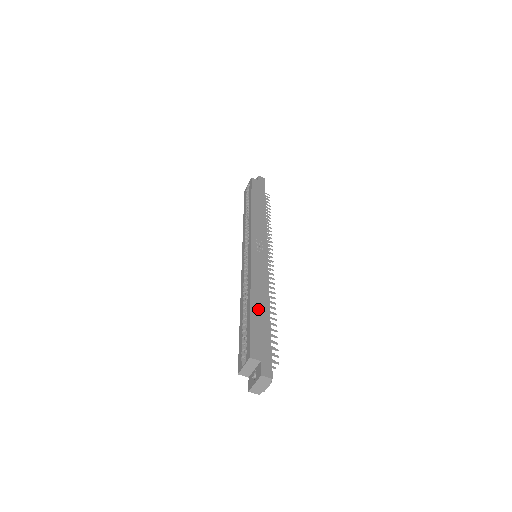
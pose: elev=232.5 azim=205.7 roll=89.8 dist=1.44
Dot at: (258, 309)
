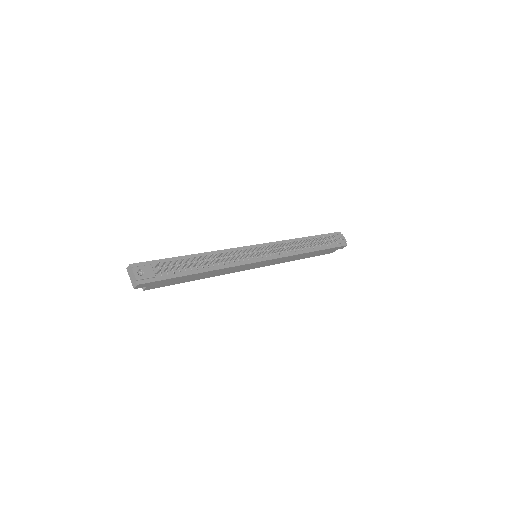
Dot at: occluded
